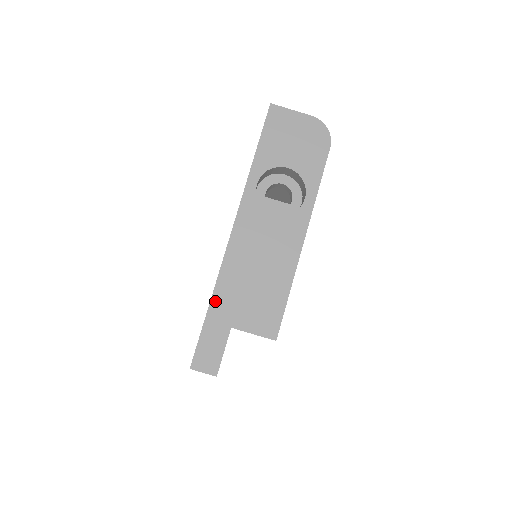
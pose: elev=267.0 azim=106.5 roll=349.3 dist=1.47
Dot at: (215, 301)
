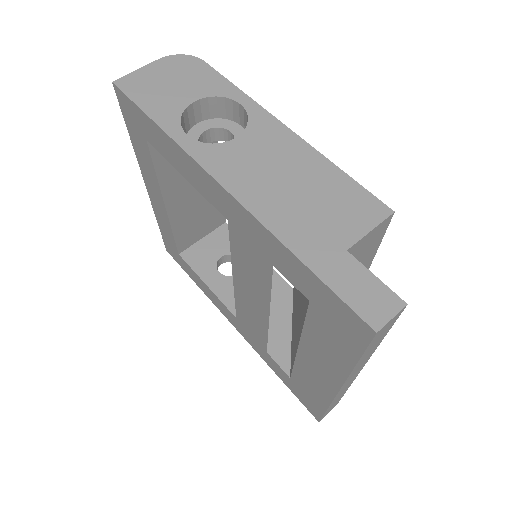
Dot at: (298, 249)
